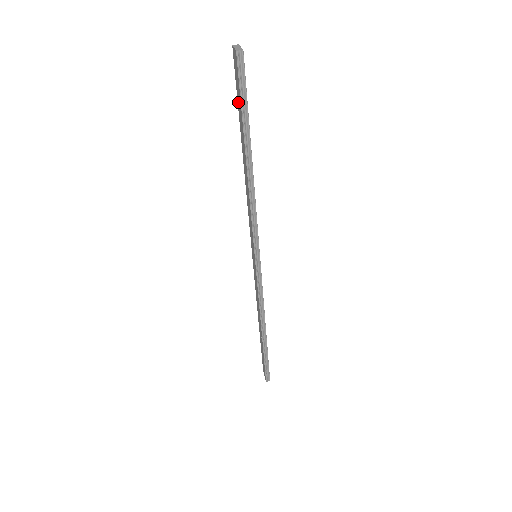
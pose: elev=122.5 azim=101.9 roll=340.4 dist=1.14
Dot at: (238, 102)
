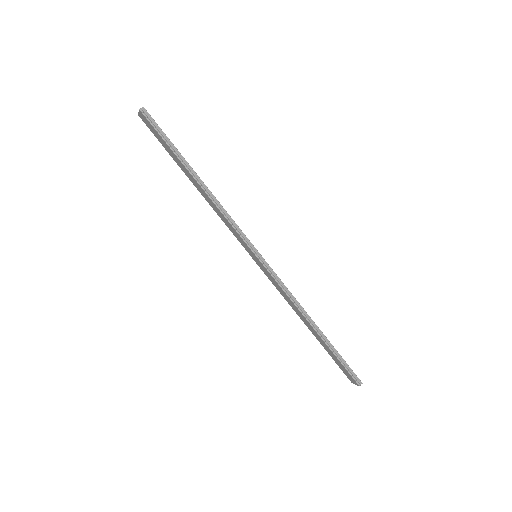
Dot at: (164, 146)
